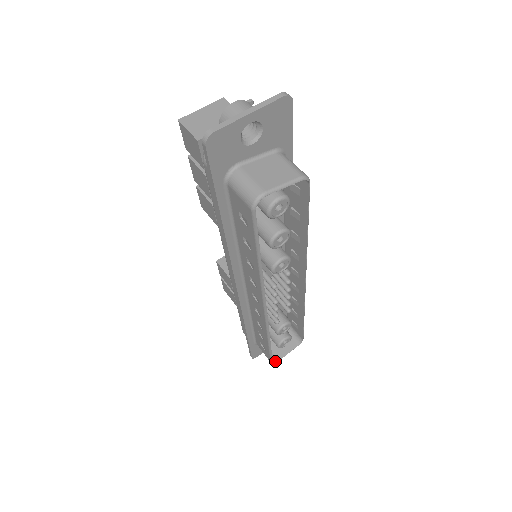
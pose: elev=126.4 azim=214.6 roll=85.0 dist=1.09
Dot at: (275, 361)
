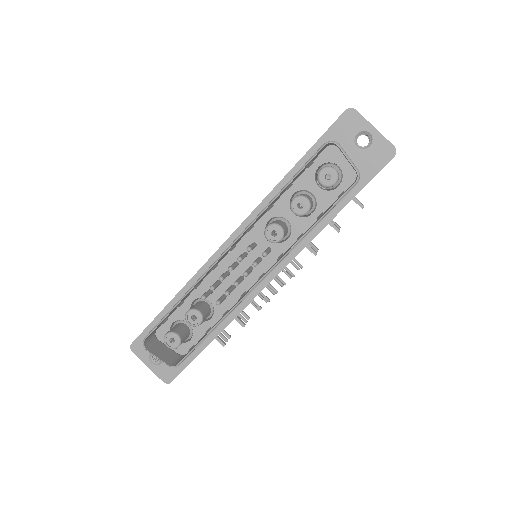
Dot at: (145, 345)
